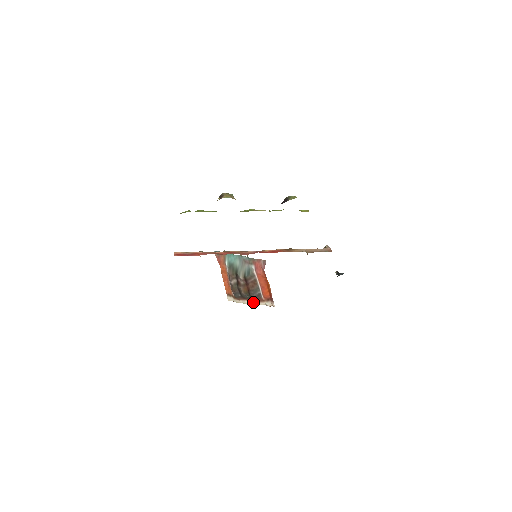
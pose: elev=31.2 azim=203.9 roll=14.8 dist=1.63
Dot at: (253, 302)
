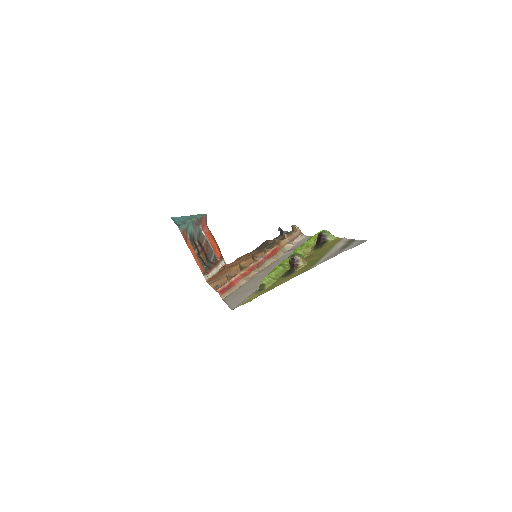
Dot at: (216, 269)
